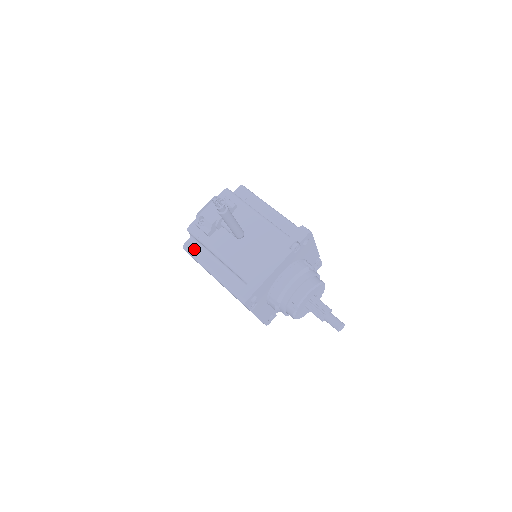
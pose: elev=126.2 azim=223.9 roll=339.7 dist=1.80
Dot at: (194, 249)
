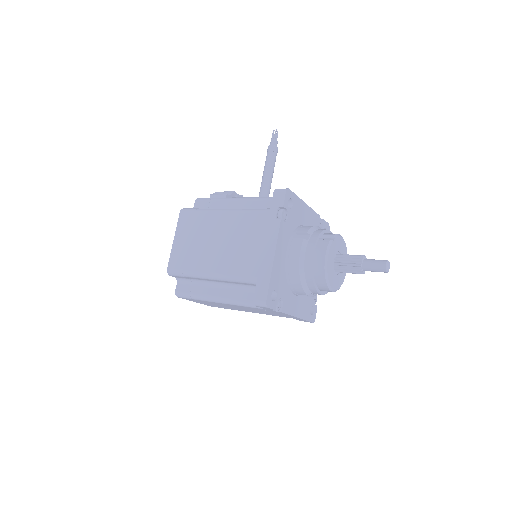
Dot at: occluded
